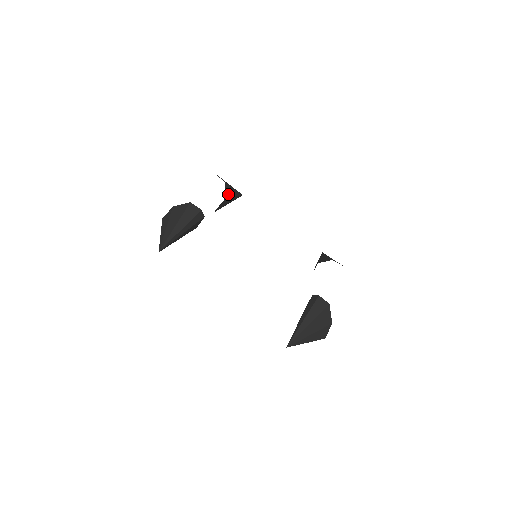
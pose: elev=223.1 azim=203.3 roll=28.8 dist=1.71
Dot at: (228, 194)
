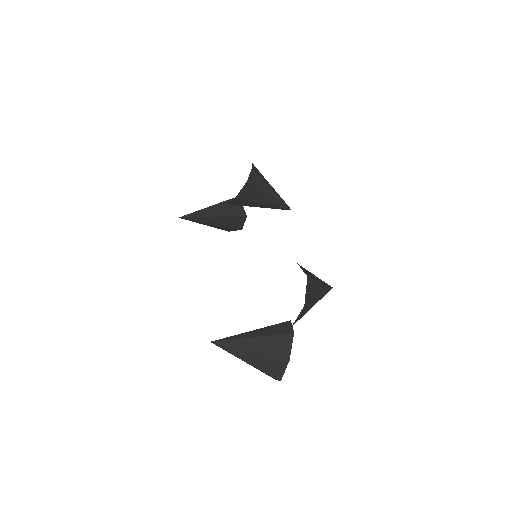
Dot at: (254, 183)
